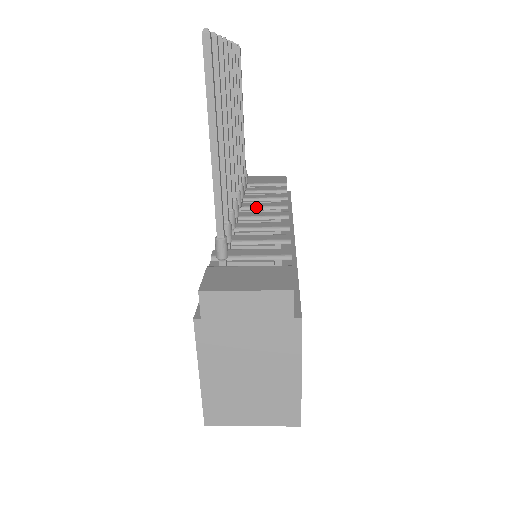
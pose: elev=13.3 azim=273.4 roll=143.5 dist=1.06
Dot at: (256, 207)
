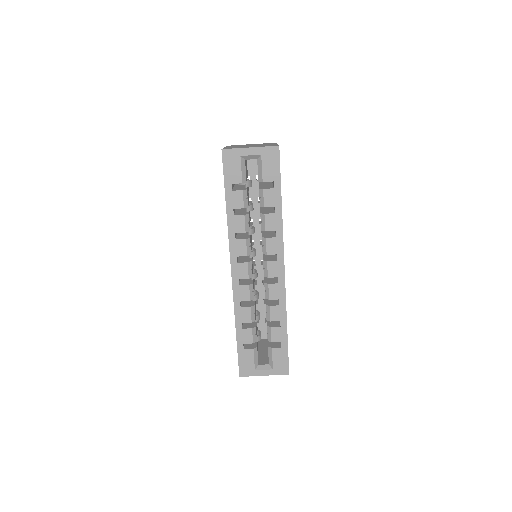
Dot at: occluded
